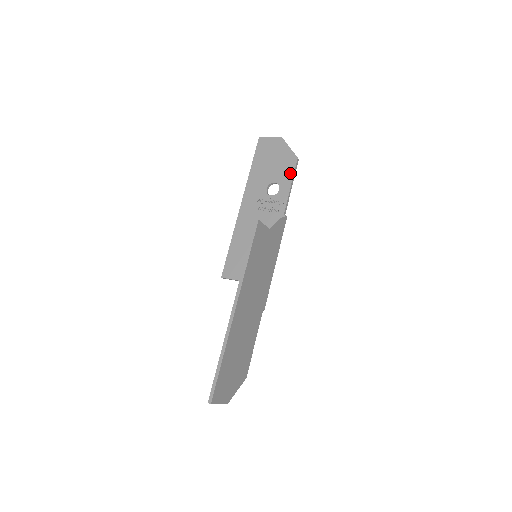
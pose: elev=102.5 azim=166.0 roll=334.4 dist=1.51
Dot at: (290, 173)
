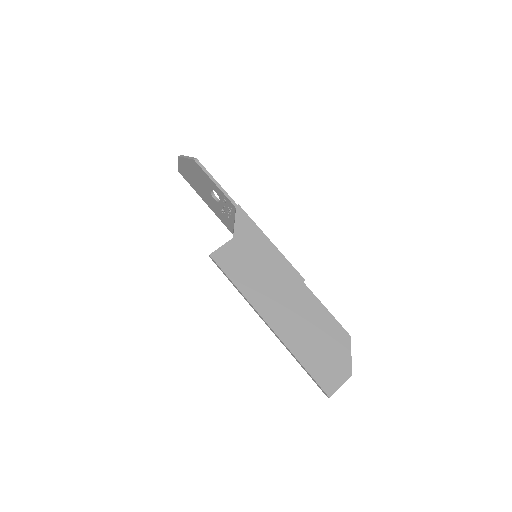
Dot at: (204, 175)
